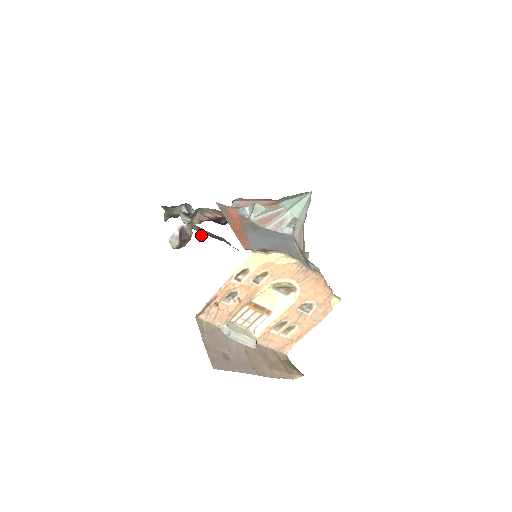
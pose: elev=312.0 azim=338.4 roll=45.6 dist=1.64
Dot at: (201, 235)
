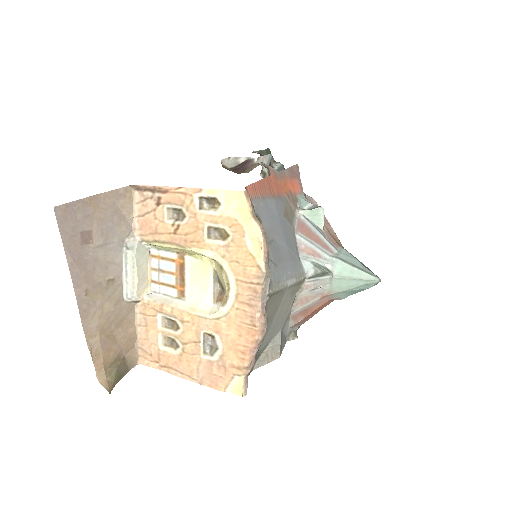
Dot at: occluded
